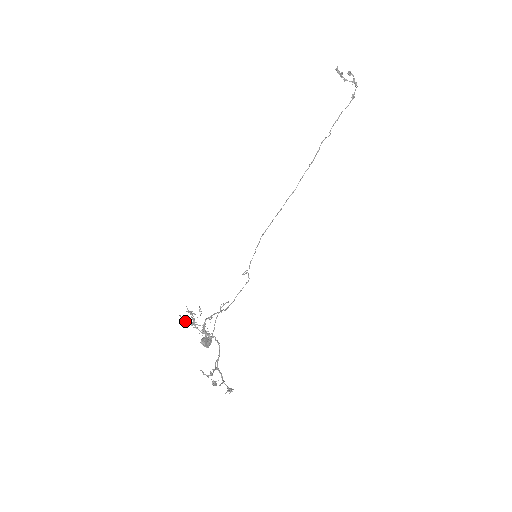
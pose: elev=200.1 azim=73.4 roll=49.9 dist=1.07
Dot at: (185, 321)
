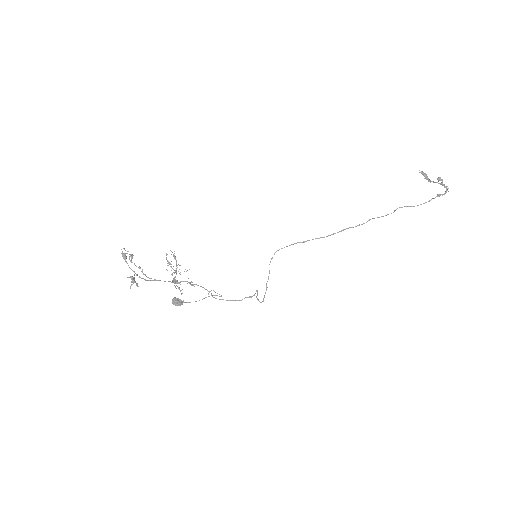
Dot at: (166, 259)
